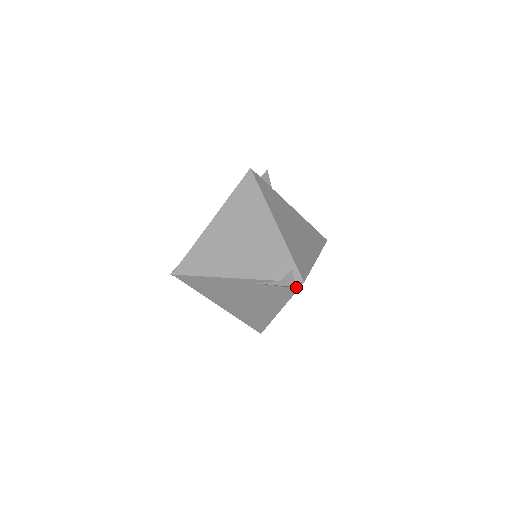
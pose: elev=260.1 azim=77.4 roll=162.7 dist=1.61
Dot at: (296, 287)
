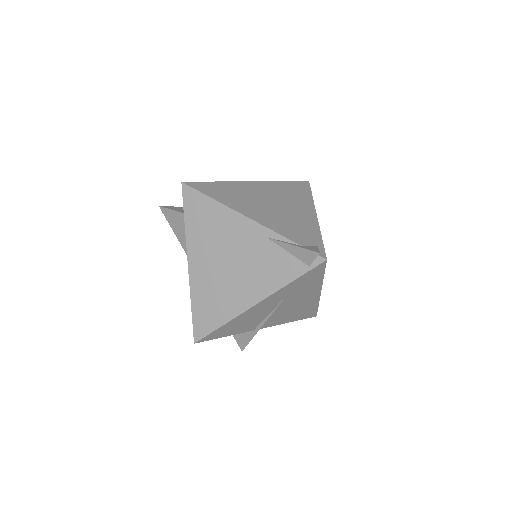
Dot at: (311, 265)
